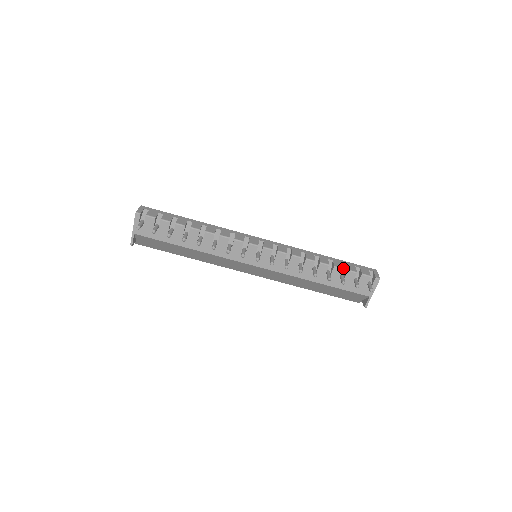
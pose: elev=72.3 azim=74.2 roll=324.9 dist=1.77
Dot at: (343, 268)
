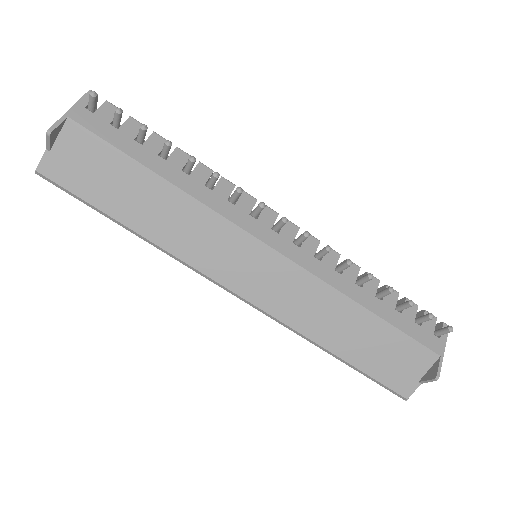
Dot at: occluded
